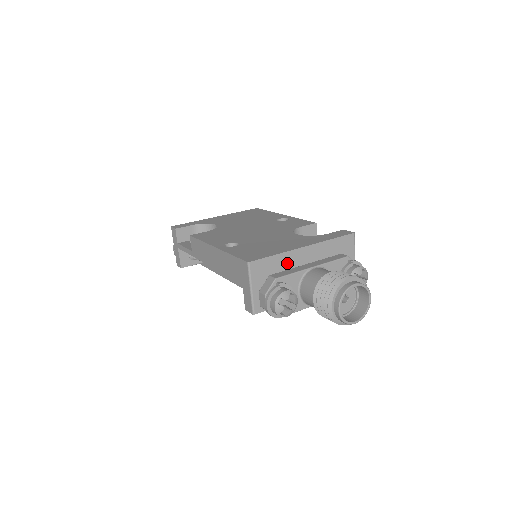
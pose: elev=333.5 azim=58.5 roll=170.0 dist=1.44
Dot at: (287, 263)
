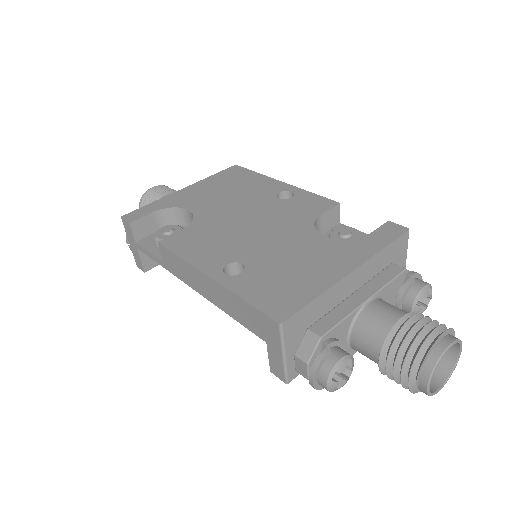
Dot at: (329, 302)
